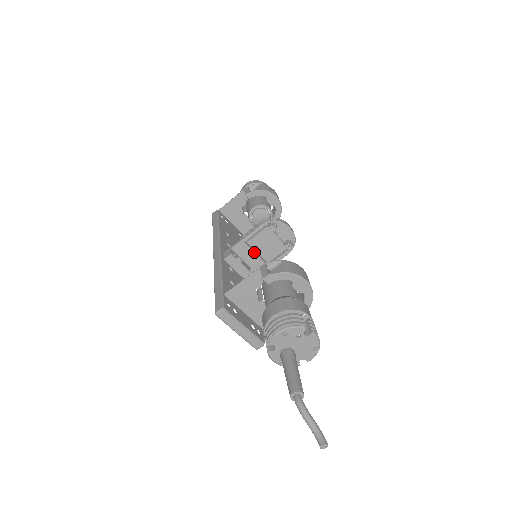
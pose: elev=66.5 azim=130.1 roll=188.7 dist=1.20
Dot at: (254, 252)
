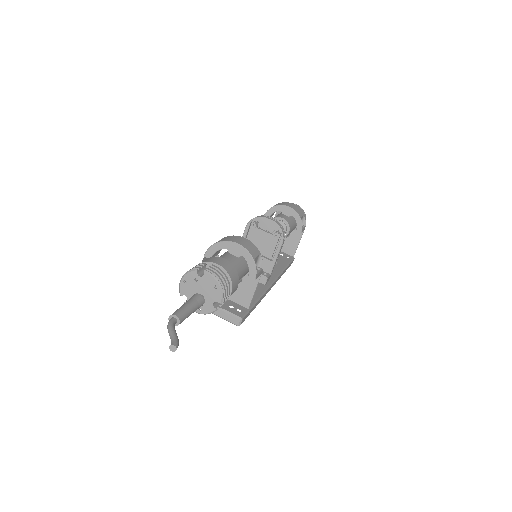
Dot at: occluded
